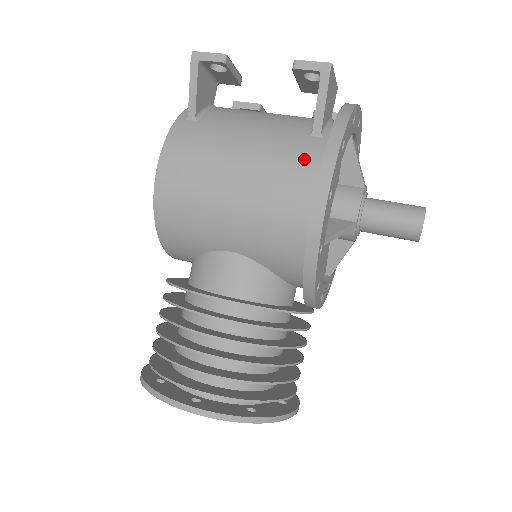
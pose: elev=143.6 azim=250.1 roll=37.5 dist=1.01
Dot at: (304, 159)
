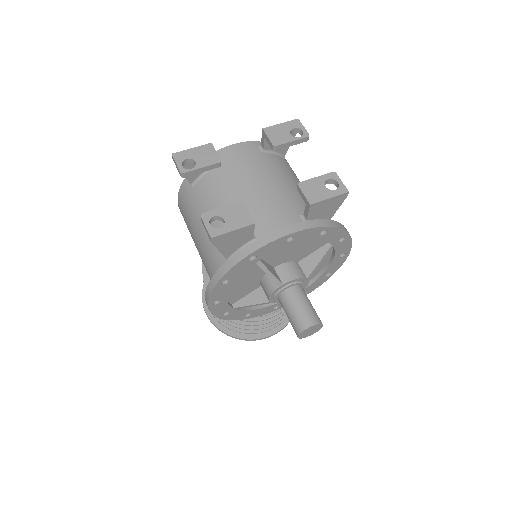
Dot at: (215, 270)
